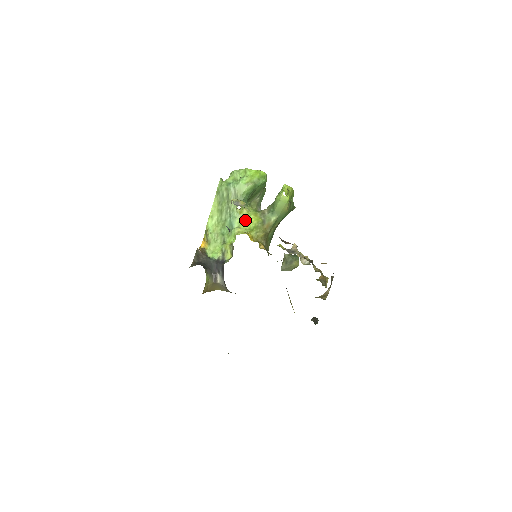
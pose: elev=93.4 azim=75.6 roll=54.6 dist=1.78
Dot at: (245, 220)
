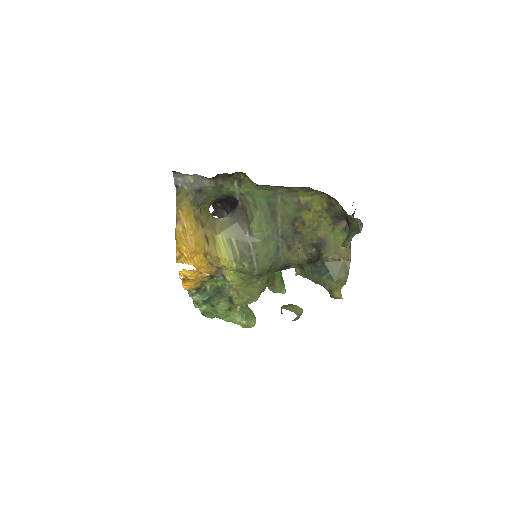
Dot at: occluded
